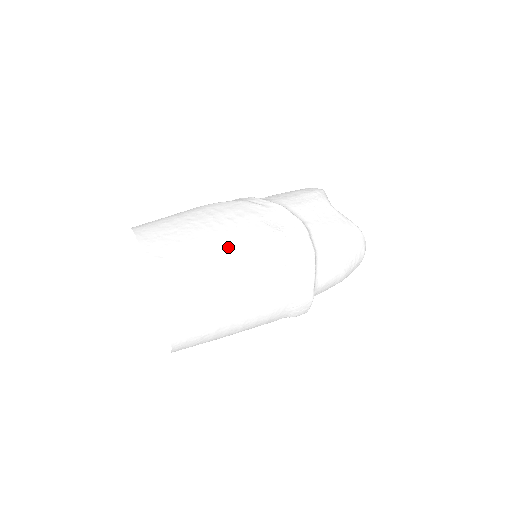
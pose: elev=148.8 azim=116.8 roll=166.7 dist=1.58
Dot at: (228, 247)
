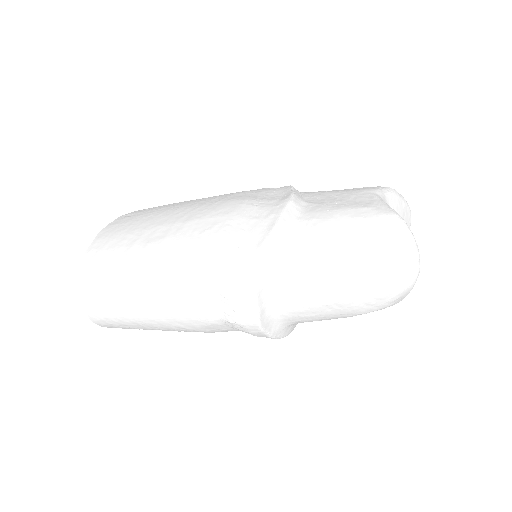
Dot at: (185, 210)
